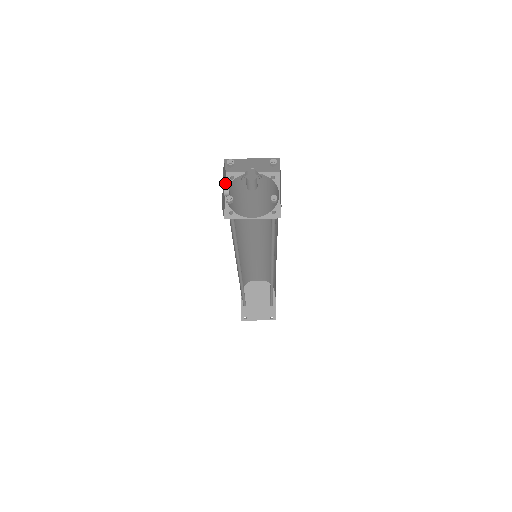
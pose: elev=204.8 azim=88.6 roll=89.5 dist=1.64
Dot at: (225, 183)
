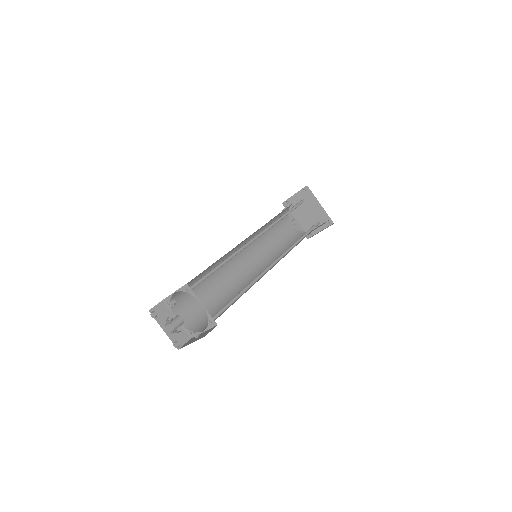
Dot at: (169, 310)
